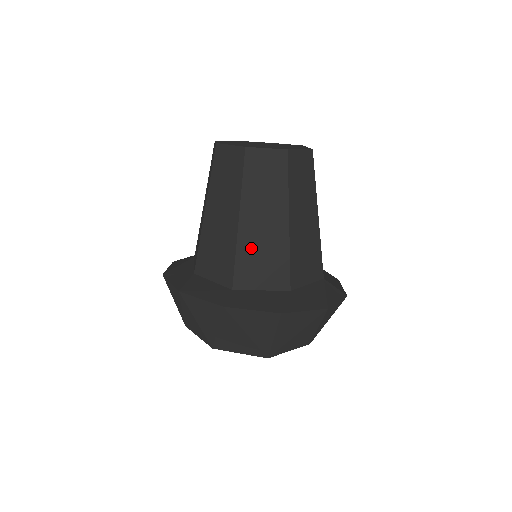
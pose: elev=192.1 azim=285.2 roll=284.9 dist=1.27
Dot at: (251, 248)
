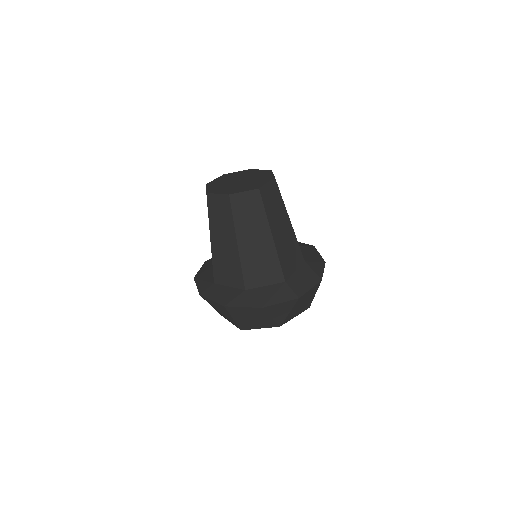
Dot at: (219, 259)
